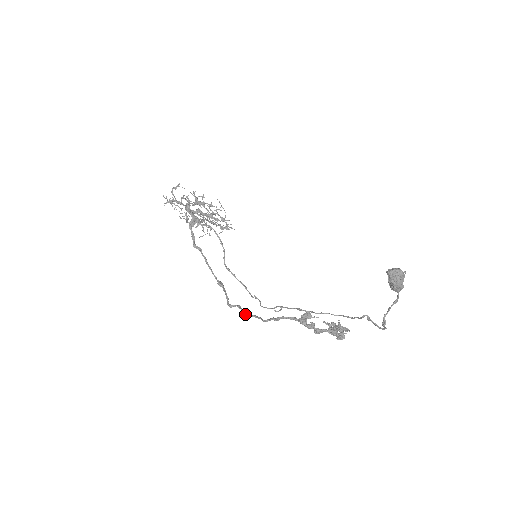
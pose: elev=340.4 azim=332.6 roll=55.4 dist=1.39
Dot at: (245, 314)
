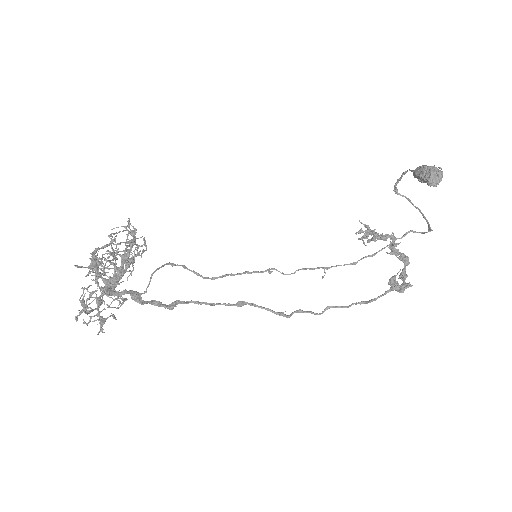
Dot at: occluded
